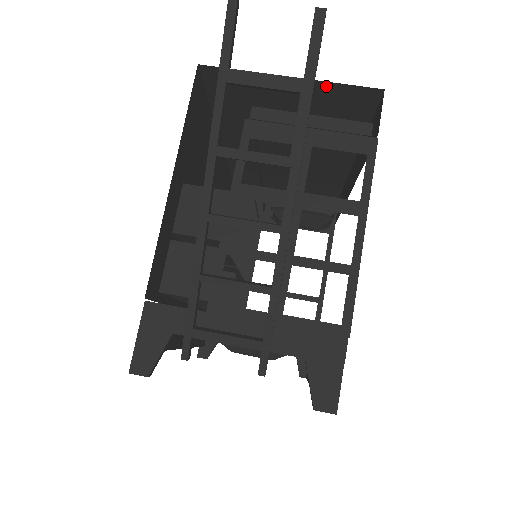
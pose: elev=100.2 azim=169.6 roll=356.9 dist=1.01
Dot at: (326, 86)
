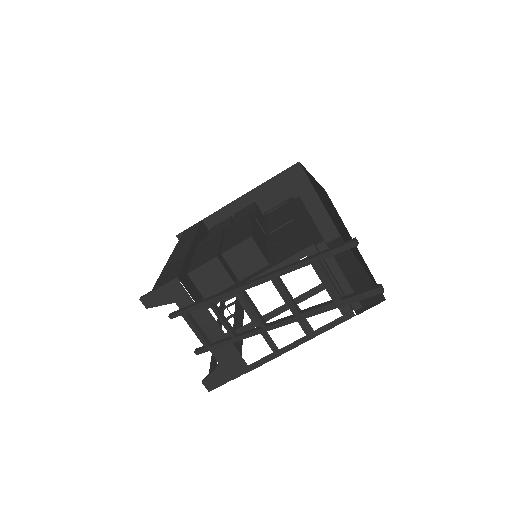
Dot at: occluded
